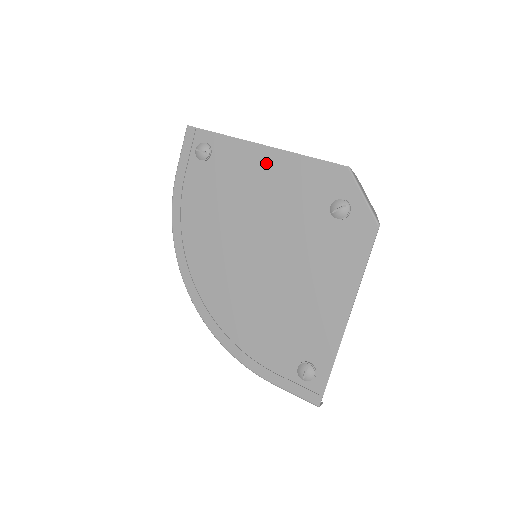
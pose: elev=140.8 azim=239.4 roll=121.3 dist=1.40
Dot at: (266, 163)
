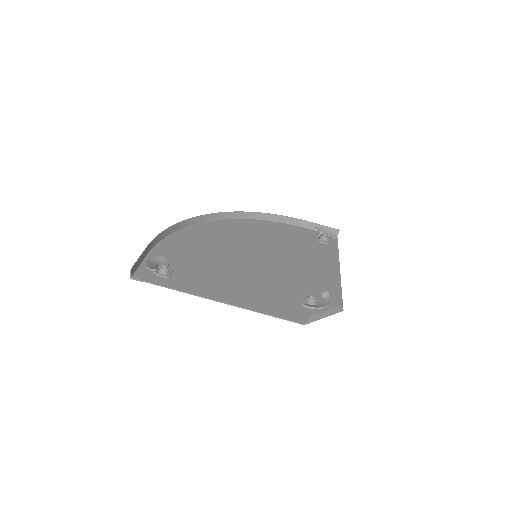
Dot at: (230, 296)
